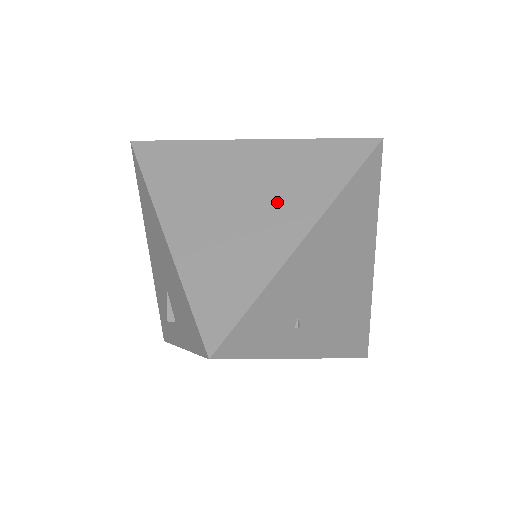
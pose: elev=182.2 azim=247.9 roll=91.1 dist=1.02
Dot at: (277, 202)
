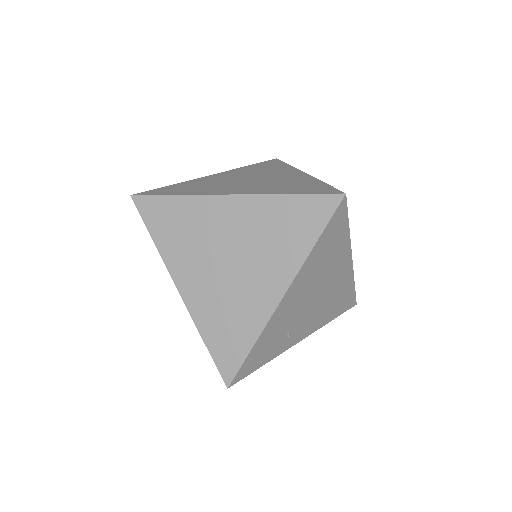
Dot at: (259, 263)
